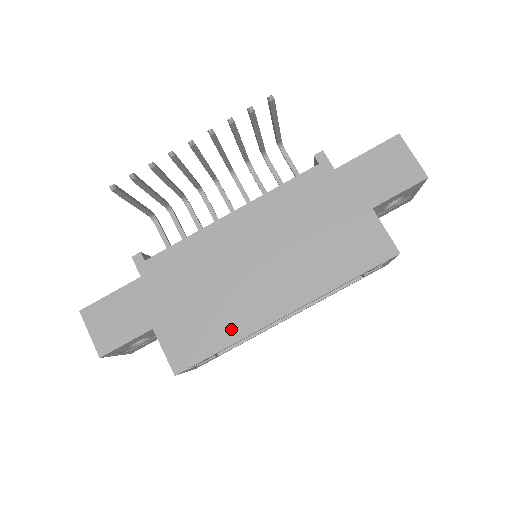
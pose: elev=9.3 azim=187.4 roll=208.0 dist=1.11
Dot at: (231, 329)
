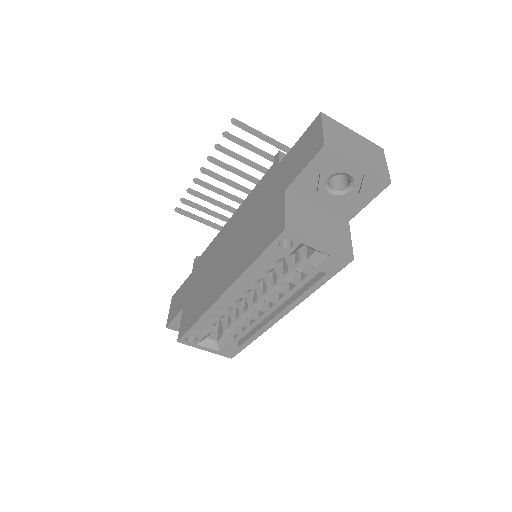
Dot at: (202, 307)
